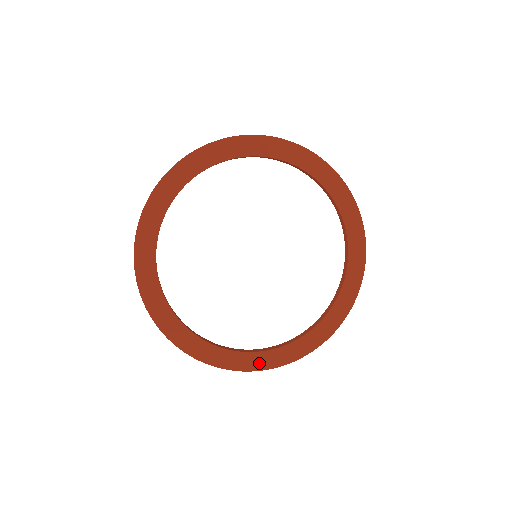
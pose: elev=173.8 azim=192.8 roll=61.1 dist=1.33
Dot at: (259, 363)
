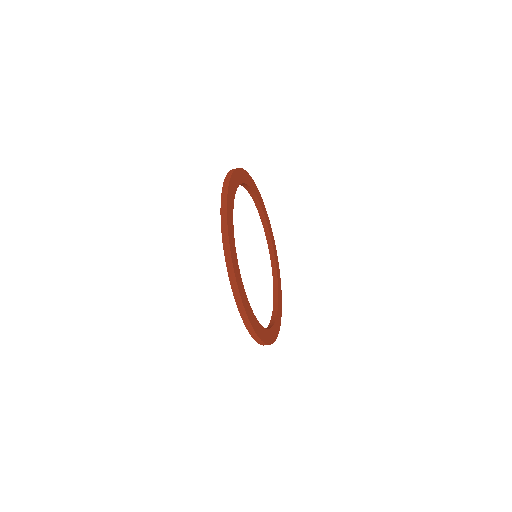
Dot at: (247, 309)
